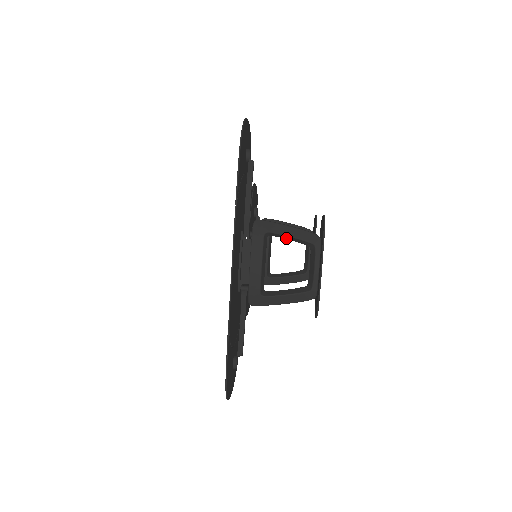
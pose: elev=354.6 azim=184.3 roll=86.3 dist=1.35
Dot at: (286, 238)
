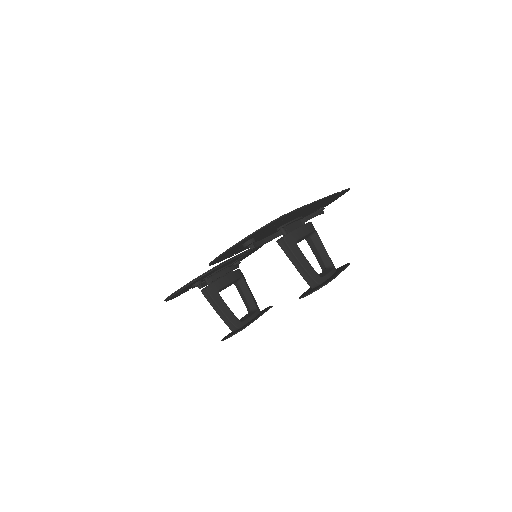
Dot at: (319, 248)
